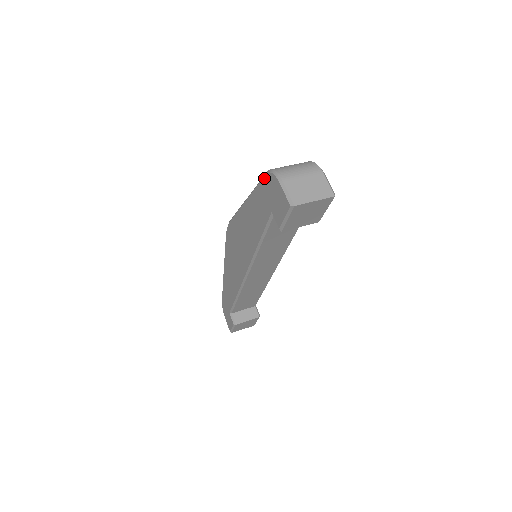
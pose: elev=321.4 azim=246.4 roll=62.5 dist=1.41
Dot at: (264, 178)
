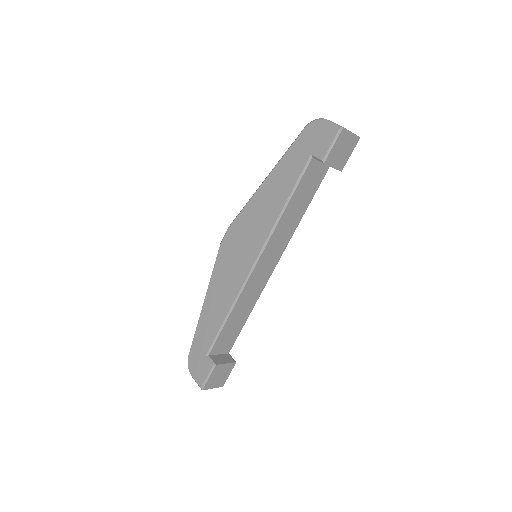
Dot at: (301, 133)
